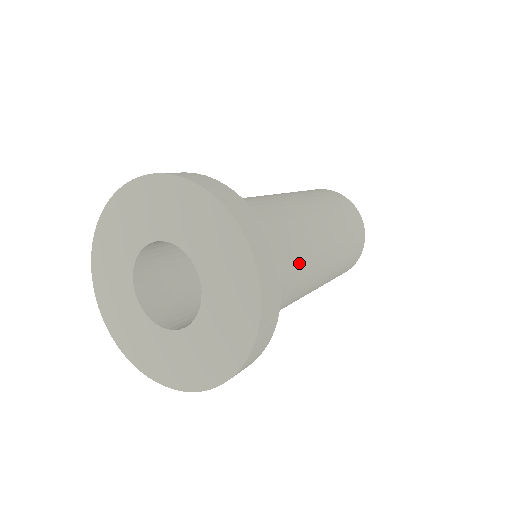
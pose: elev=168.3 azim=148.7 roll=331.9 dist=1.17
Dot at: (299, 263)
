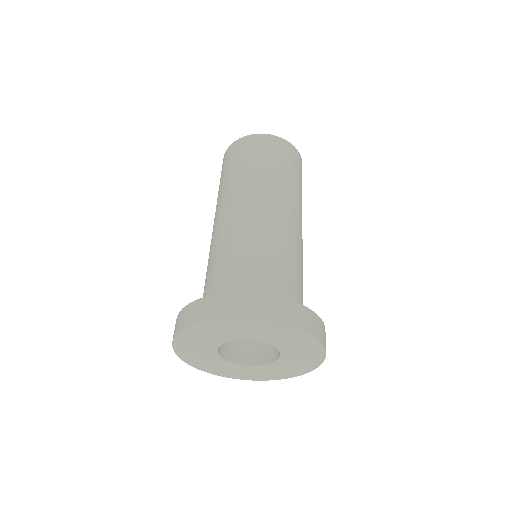
Dot at: (300, 262)
